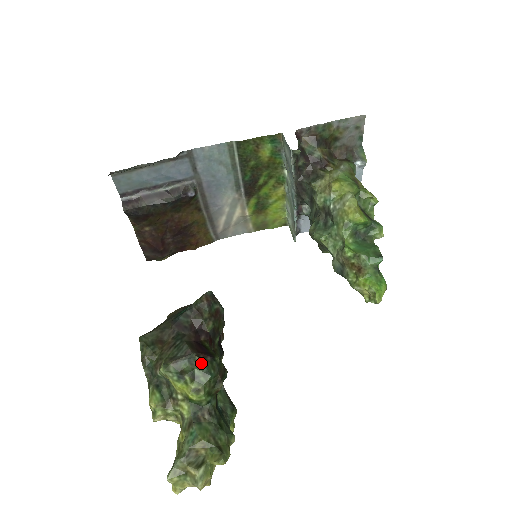
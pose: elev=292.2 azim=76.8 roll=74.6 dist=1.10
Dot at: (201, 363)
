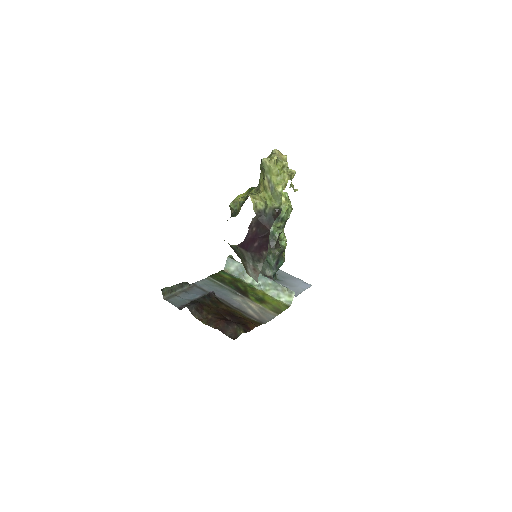
Dot at: occluded
